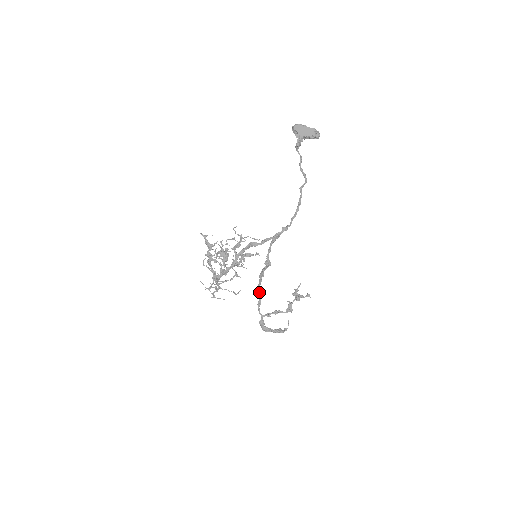
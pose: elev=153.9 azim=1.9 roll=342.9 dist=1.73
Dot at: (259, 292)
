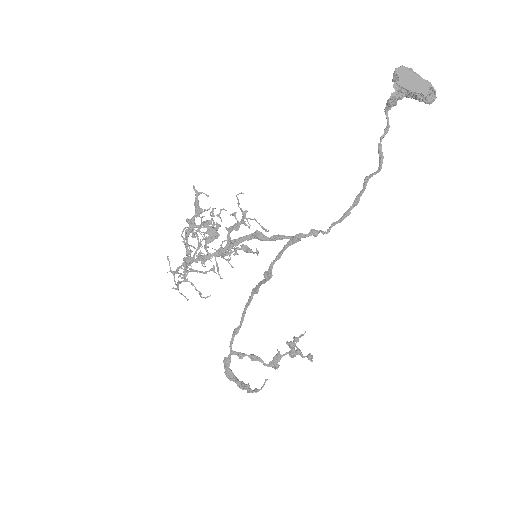
Dot at: (243, 315)
